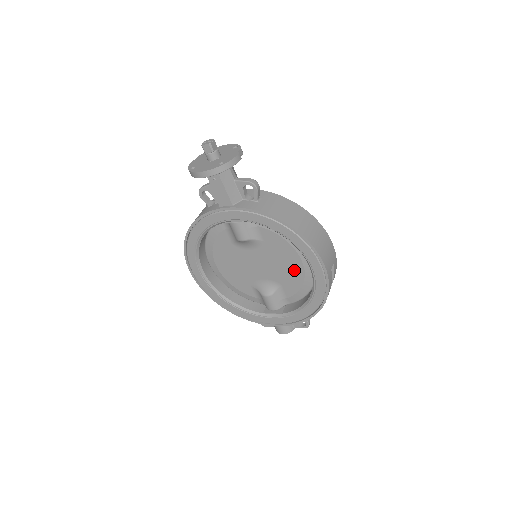
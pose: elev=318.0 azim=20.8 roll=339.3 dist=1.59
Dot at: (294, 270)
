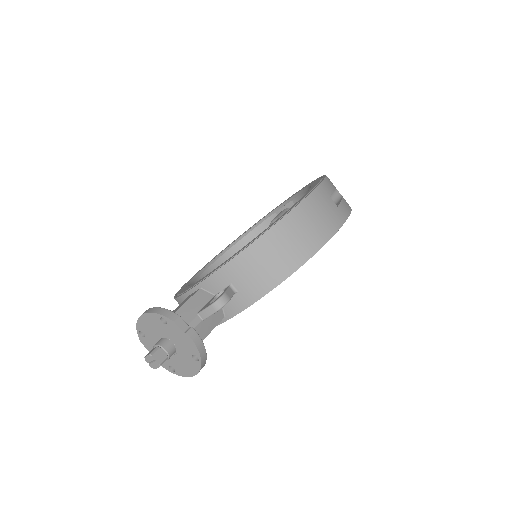
Dot at: occluded
